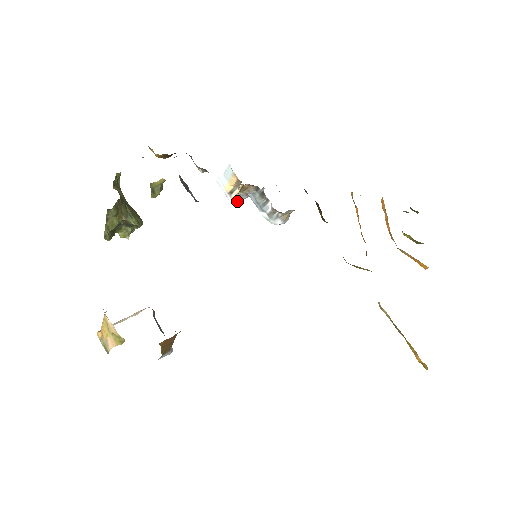
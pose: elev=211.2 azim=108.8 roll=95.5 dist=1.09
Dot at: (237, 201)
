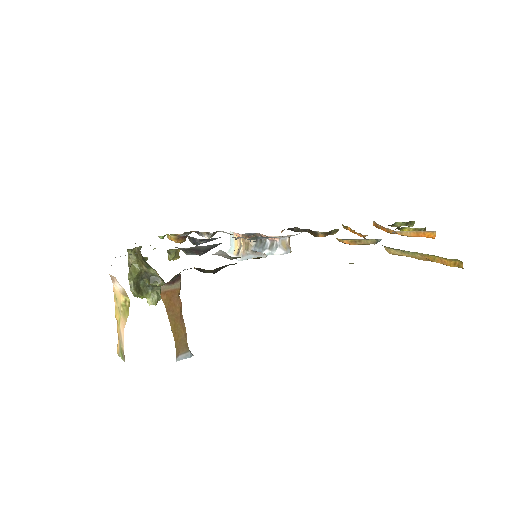
Dot at: (246, 259)
